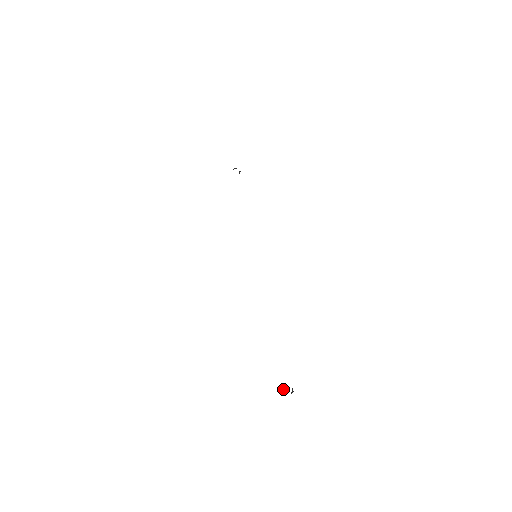
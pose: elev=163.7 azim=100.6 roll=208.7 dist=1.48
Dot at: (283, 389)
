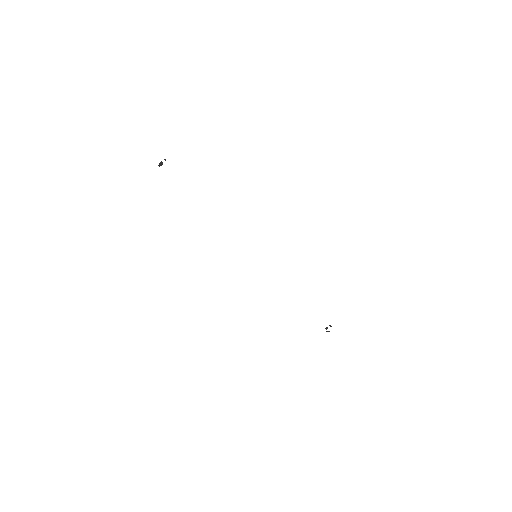
Dot at: (162, 162)
